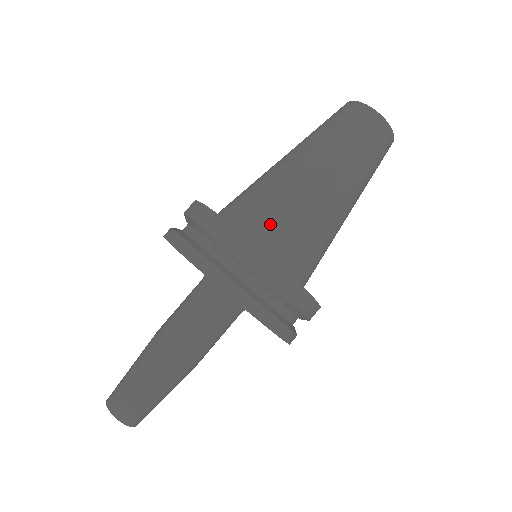
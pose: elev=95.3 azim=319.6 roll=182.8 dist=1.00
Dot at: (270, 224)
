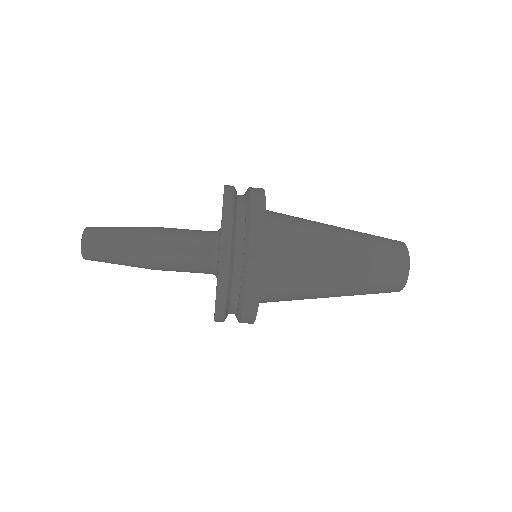
Dot at: occluded
